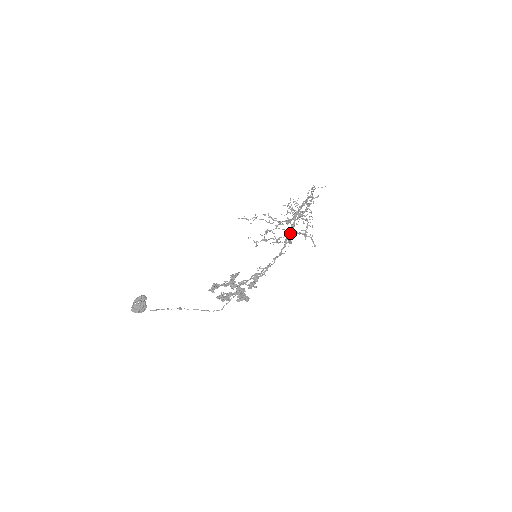
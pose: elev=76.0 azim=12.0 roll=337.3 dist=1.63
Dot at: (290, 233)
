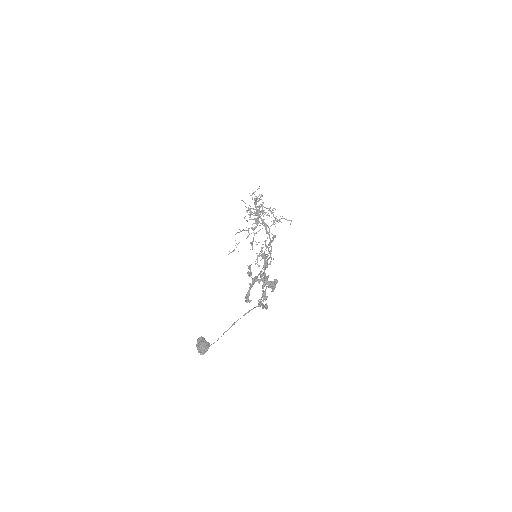
Dot at: (265, 226)
